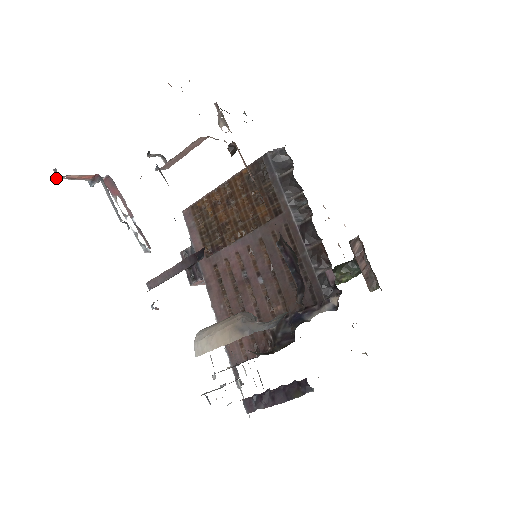
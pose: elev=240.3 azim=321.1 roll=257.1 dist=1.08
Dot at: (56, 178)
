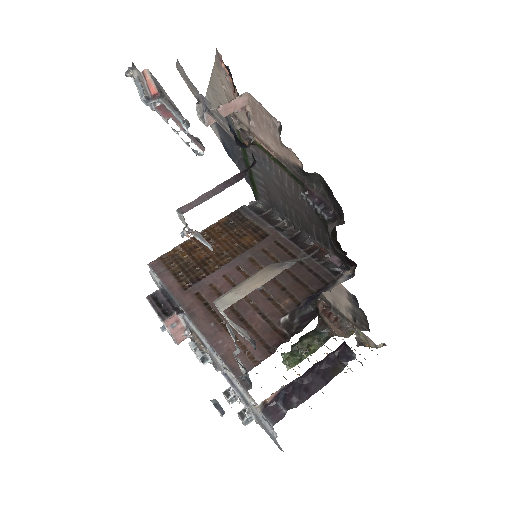
Dot at: (128, 74)
